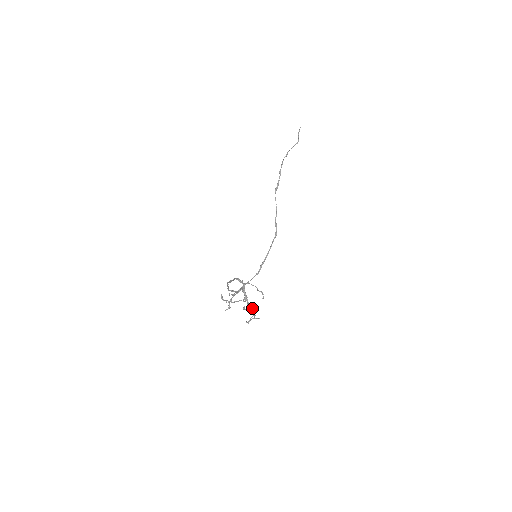
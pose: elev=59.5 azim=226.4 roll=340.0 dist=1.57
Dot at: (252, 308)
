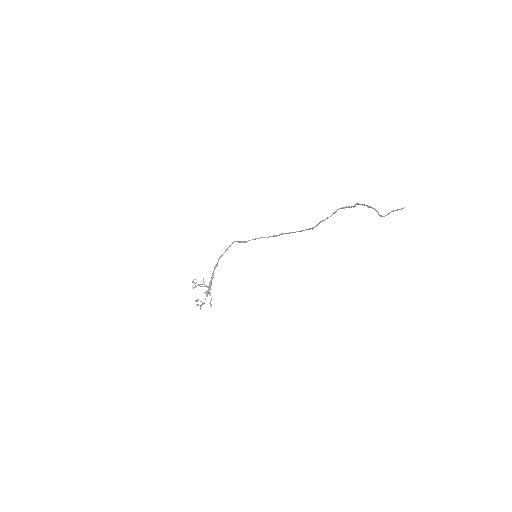
Dot at: occluded
